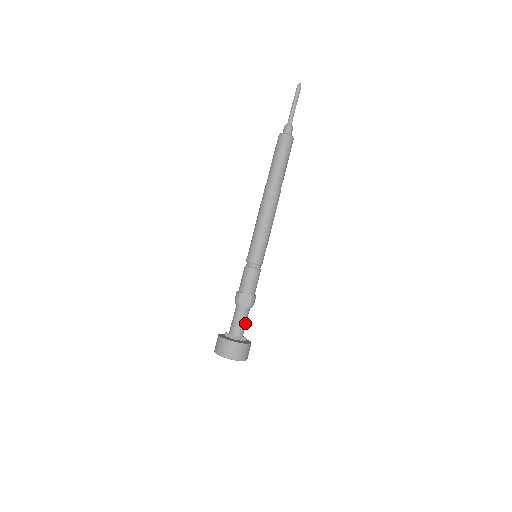
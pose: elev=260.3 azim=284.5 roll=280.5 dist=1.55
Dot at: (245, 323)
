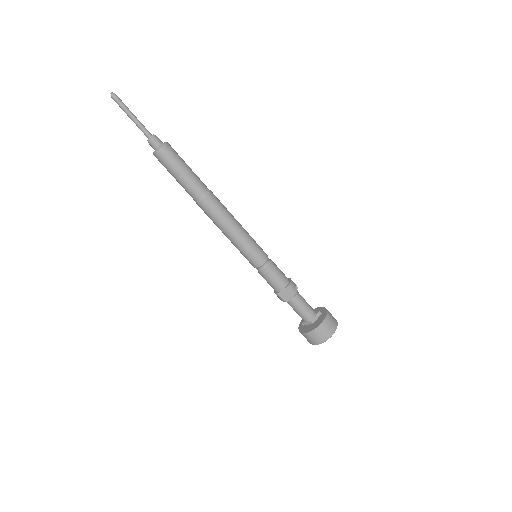
Dot at: (306, 306)
